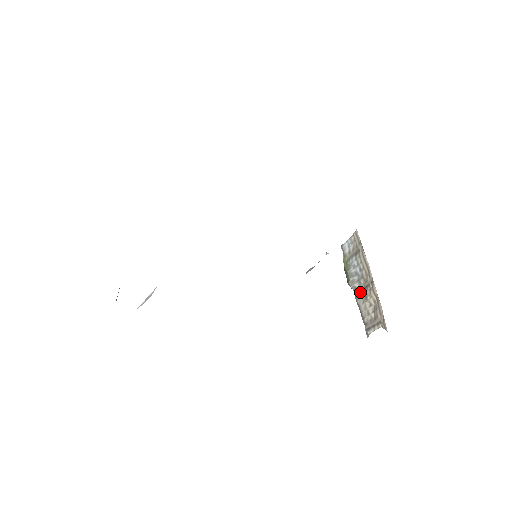
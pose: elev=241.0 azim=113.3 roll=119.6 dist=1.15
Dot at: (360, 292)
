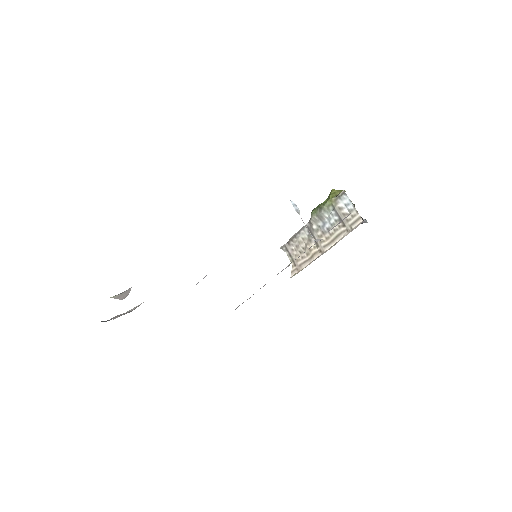
Dot at: (310, 232)
